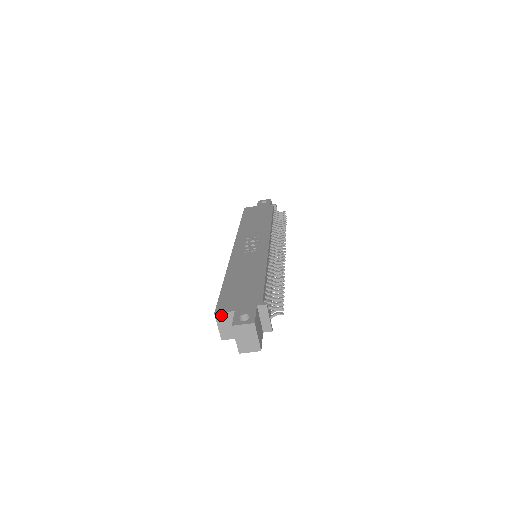
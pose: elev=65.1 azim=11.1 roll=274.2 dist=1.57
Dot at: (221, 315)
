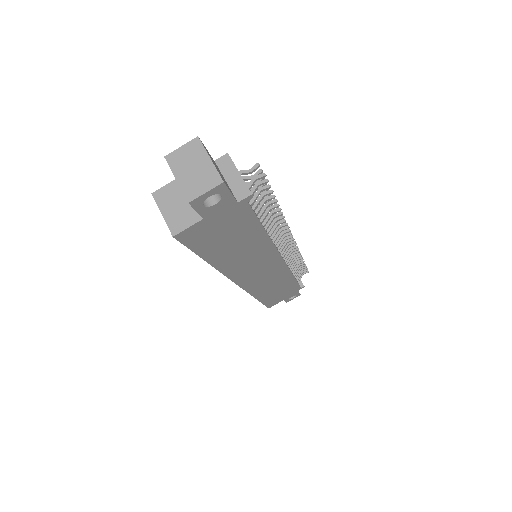
Dot at: (162, 191)
